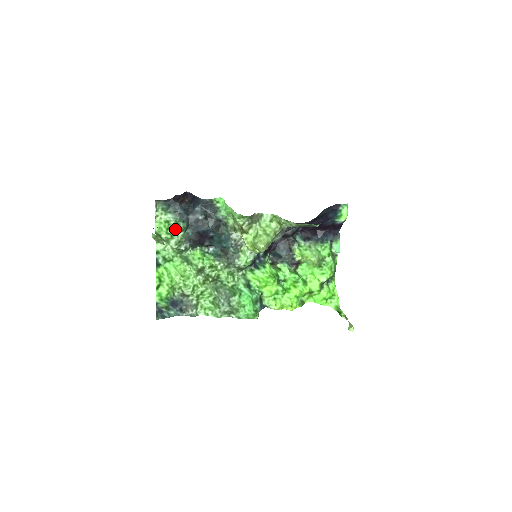
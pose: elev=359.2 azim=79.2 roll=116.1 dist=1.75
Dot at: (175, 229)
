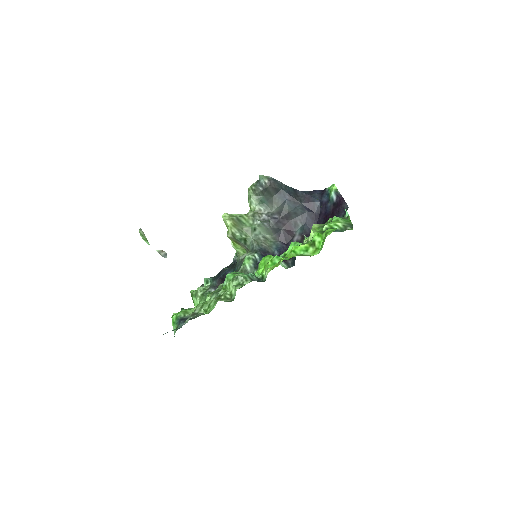
Dot at: occluded
